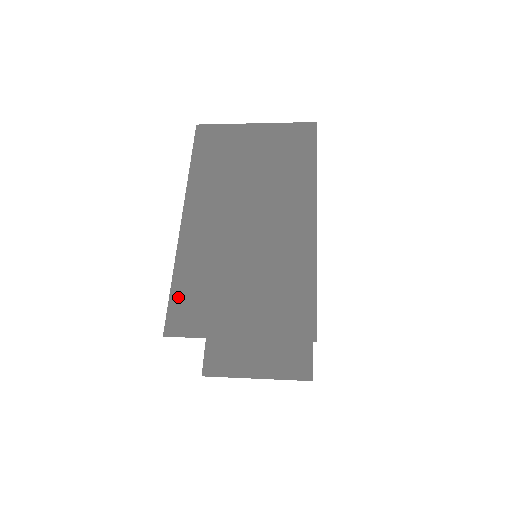
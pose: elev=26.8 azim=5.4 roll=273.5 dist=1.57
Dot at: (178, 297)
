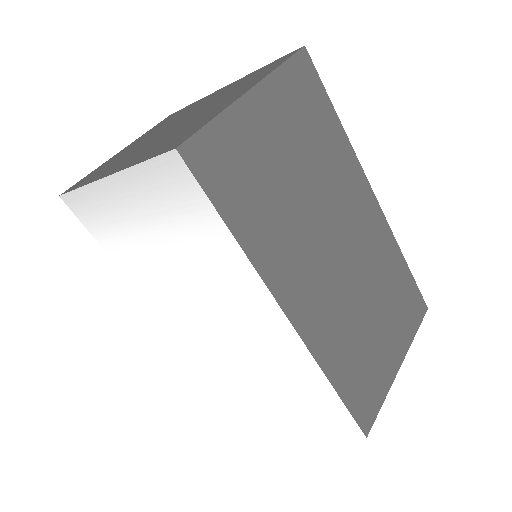
Dot at: (351, 396)
